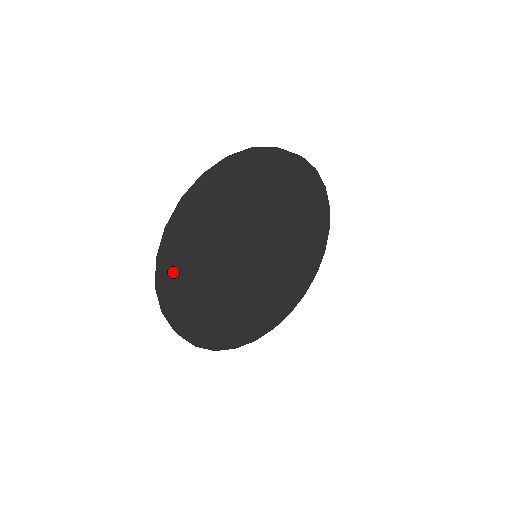
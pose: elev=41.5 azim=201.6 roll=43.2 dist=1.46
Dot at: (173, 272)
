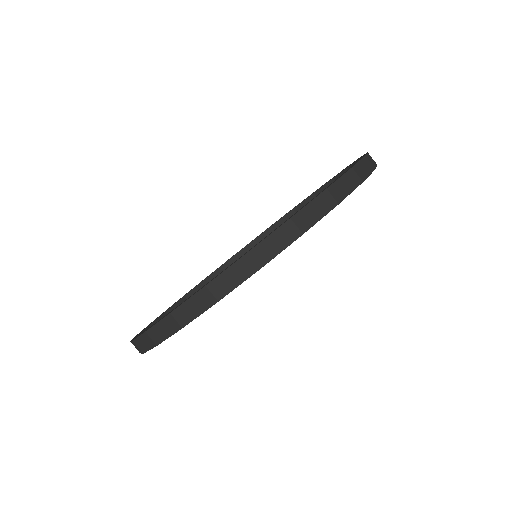
Dot at: occluded
